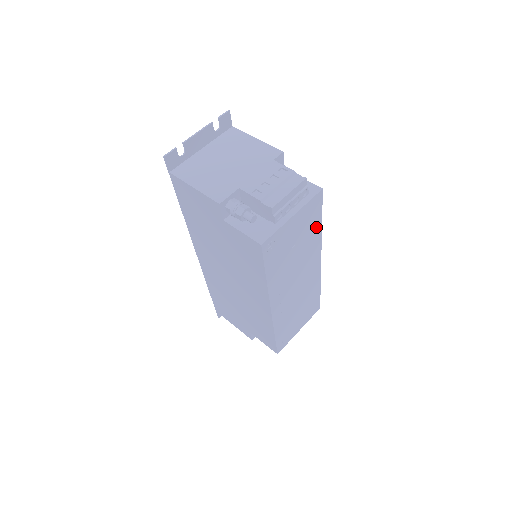
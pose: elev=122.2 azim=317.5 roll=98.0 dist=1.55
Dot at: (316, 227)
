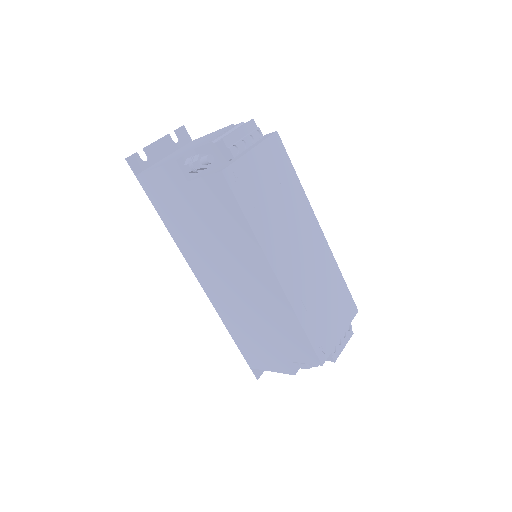
Dot at: (292, 179)
